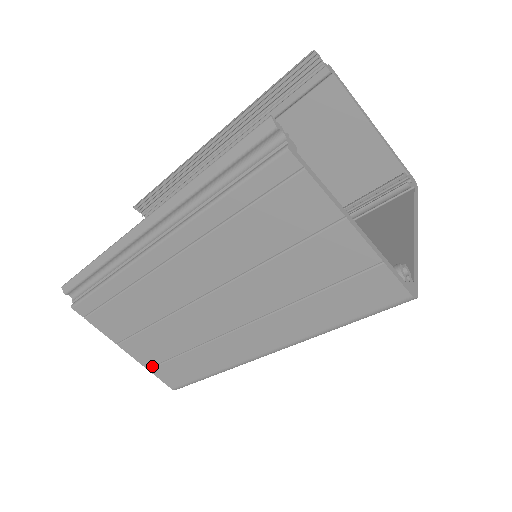
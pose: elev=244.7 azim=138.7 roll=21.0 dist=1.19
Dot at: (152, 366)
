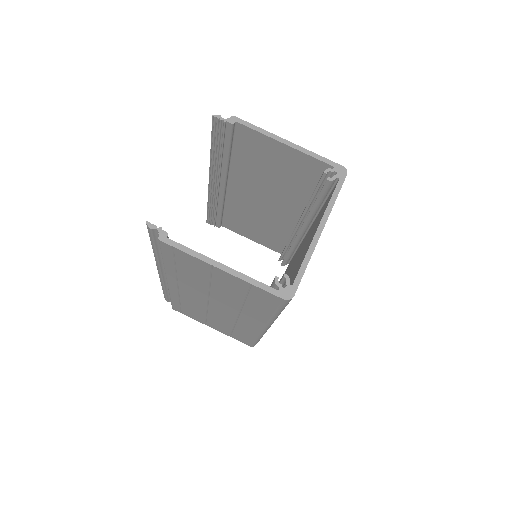
Dot at: (230, 335)
